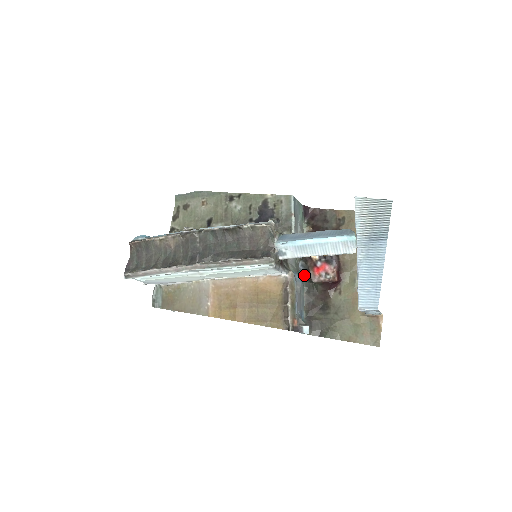
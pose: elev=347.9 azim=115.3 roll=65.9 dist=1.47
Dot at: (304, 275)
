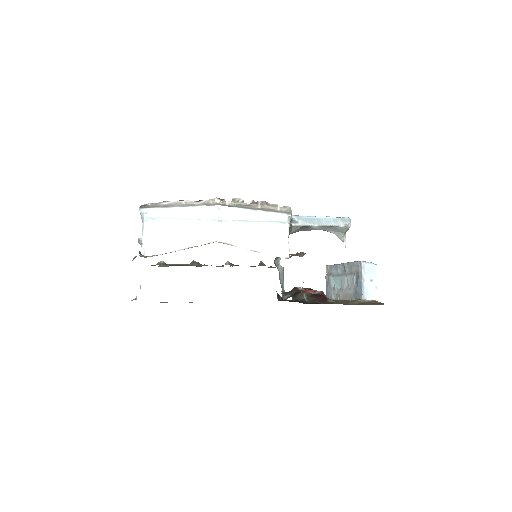
Dot at: (292, 294)
